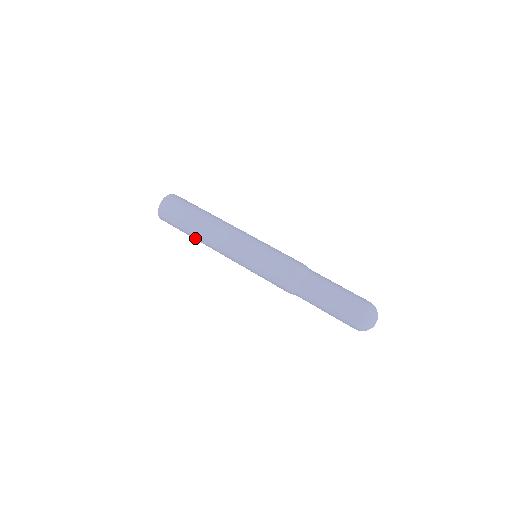
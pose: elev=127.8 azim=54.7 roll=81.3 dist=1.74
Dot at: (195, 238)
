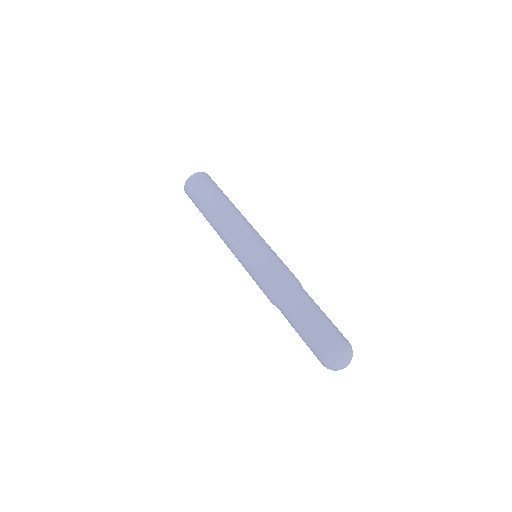
Dot at: (209, 212)
